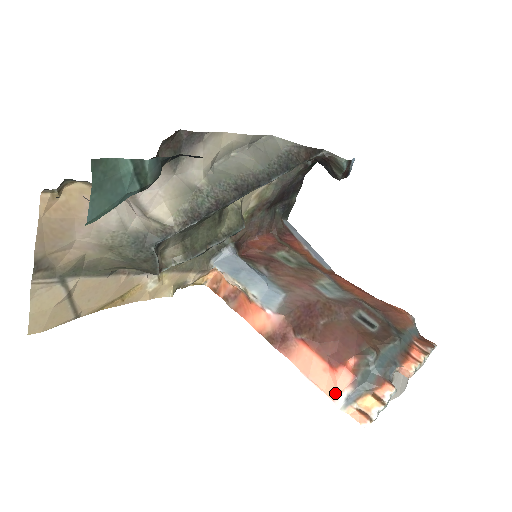
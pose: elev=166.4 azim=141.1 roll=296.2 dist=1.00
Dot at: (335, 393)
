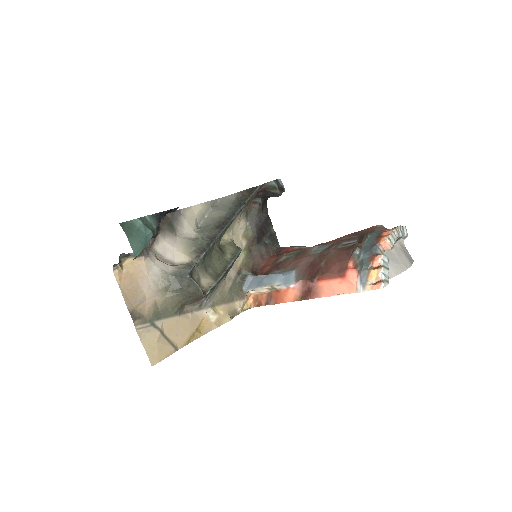
Dot at: (354, 287)
